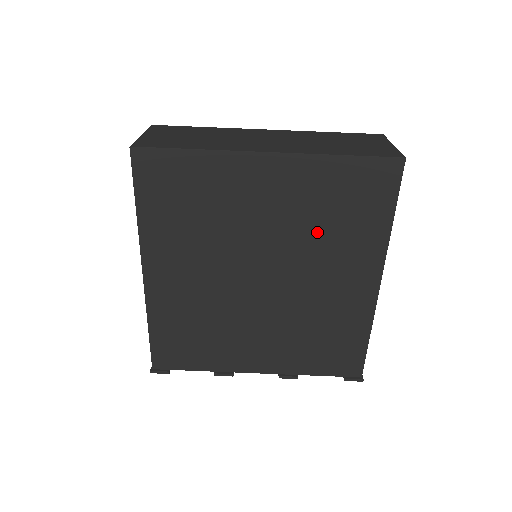
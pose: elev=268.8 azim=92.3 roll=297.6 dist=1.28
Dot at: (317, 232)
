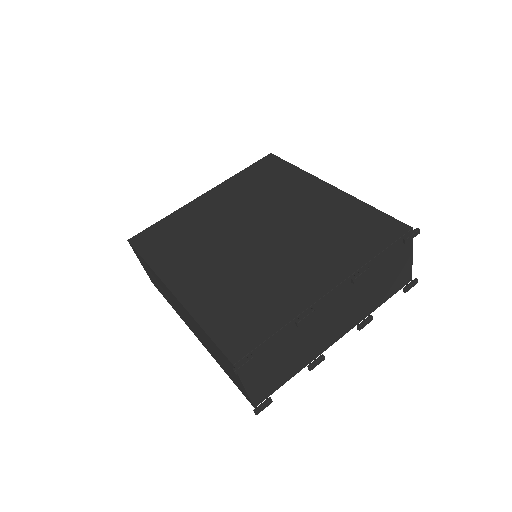
Dot at: (263, 196)
